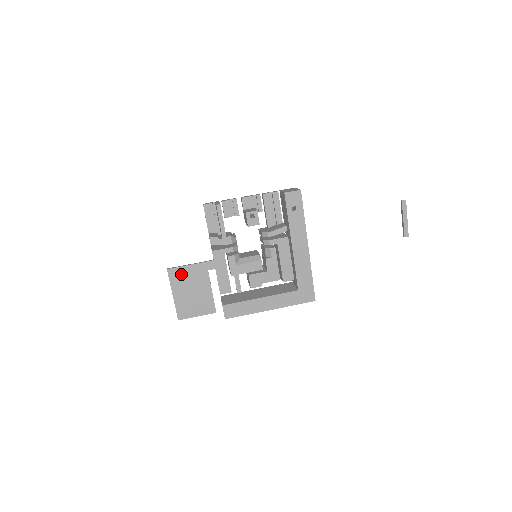
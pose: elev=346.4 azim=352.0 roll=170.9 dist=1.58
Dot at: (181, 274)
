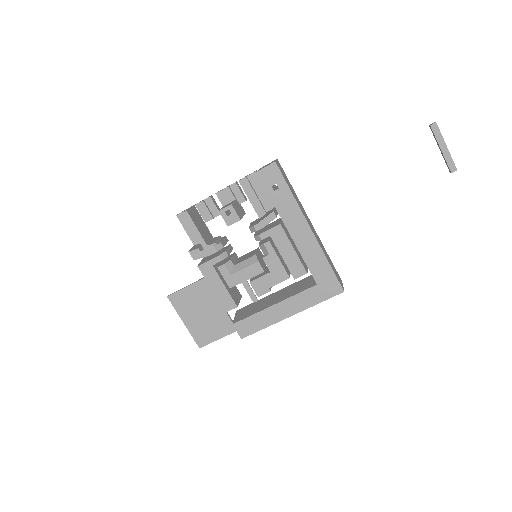
Dot at: (184, 298)
